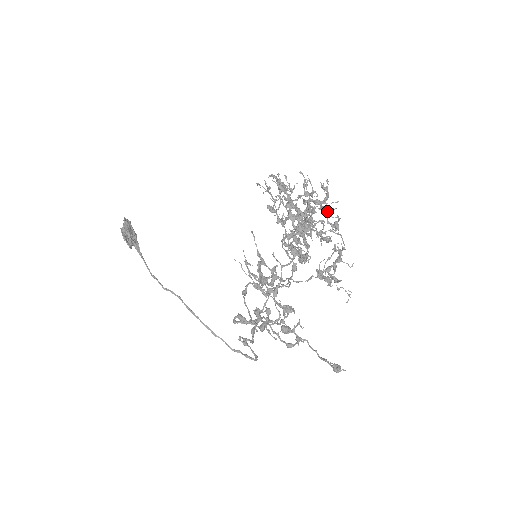
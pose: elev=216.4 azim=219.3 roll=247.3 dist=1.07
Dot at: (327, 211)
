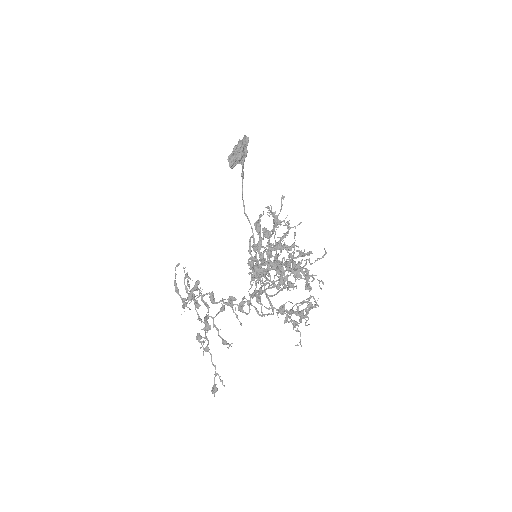
Dot at: (252, 284)
